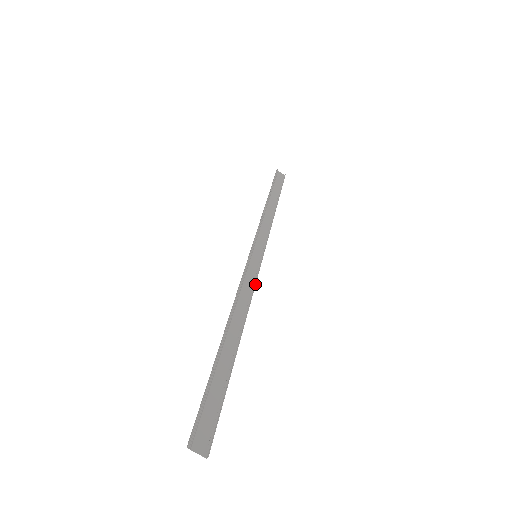
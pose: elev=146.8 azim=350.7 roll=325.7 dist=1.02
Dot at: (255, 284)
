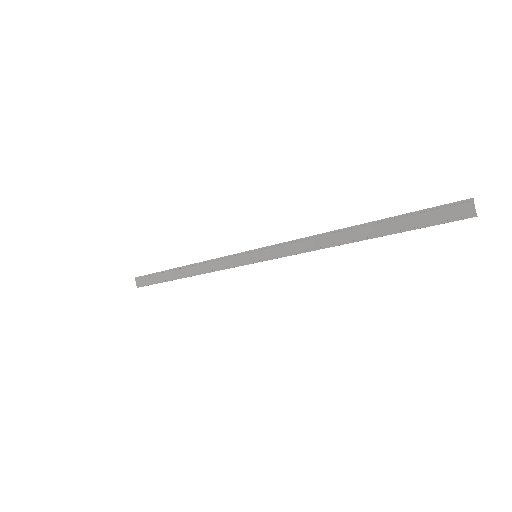
Dot at: (291, 255)
